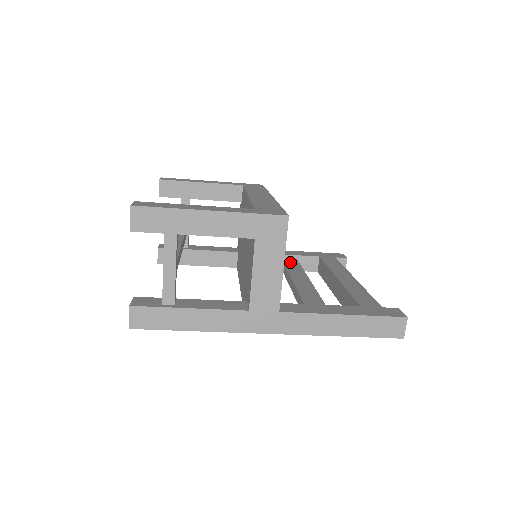
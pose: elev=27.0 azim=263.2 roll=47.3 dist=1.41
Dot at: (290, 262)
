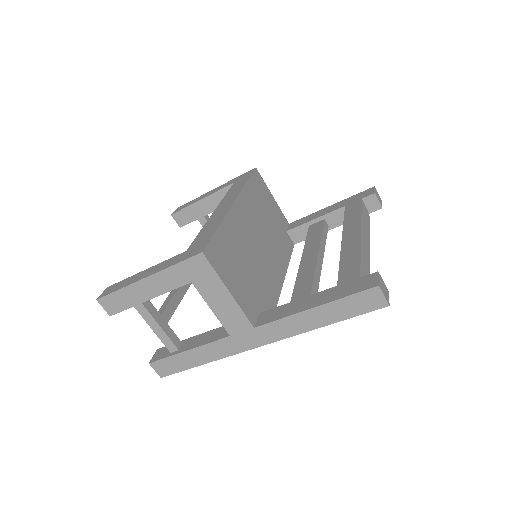
Dot at: (314, 229)
